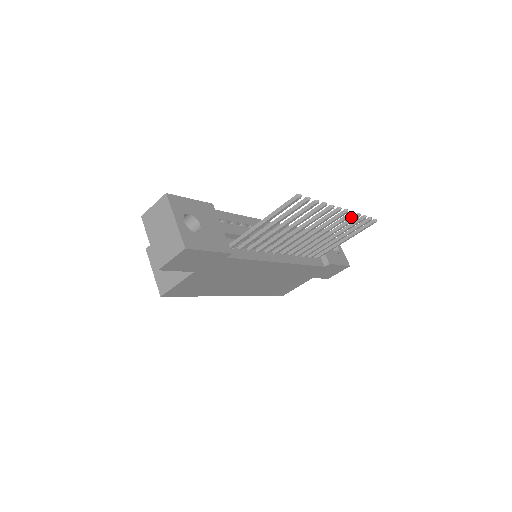
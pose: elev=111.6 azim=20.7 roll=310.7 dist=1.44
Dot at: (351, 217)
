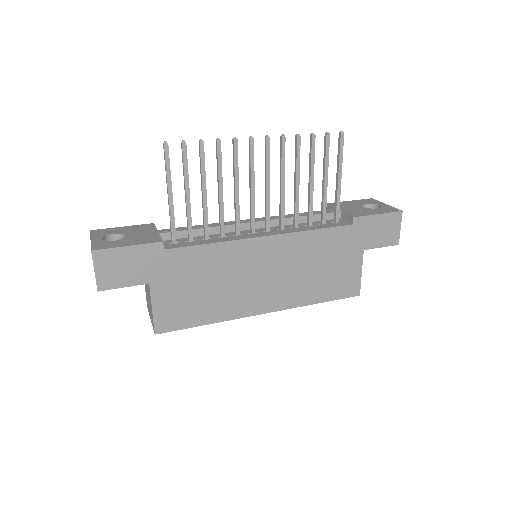
Dot at: (295, 144)
